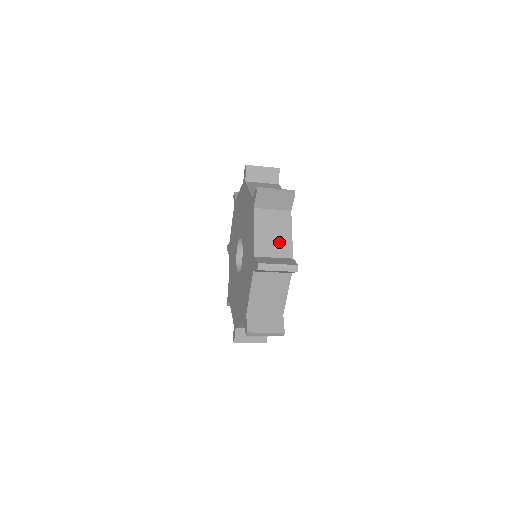
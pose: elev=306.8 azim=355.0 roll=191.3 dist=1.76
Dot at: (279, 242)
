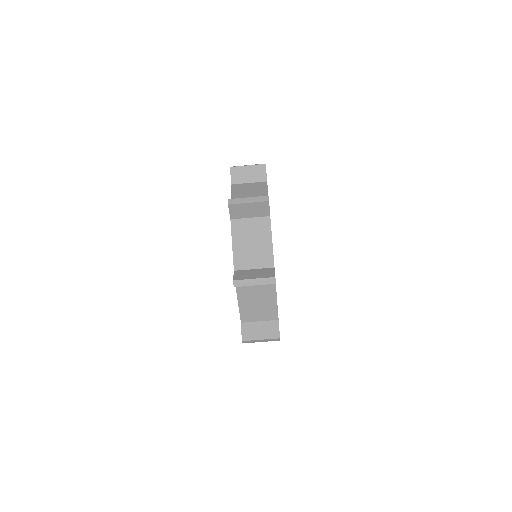
Dot at: occluded
